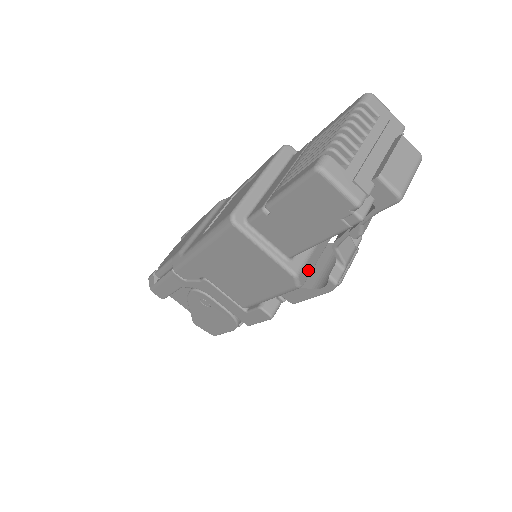
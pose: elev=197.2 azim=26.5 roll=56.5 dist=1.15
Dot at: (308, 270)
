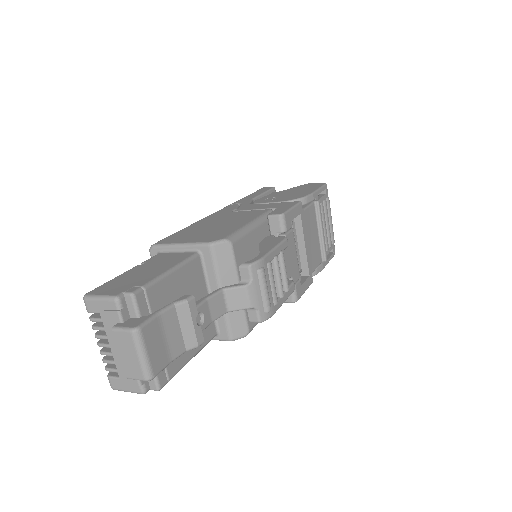
Dot at: (240, 322)
